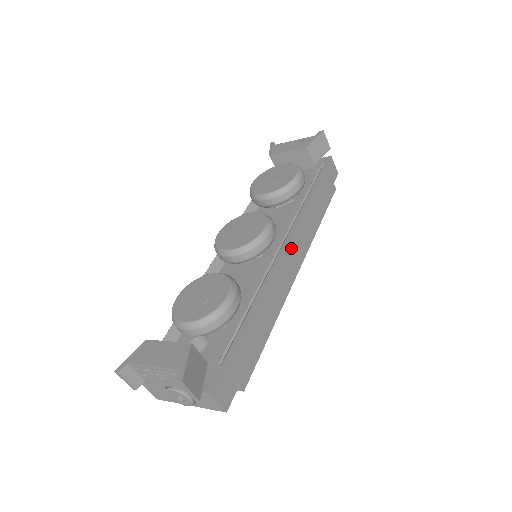
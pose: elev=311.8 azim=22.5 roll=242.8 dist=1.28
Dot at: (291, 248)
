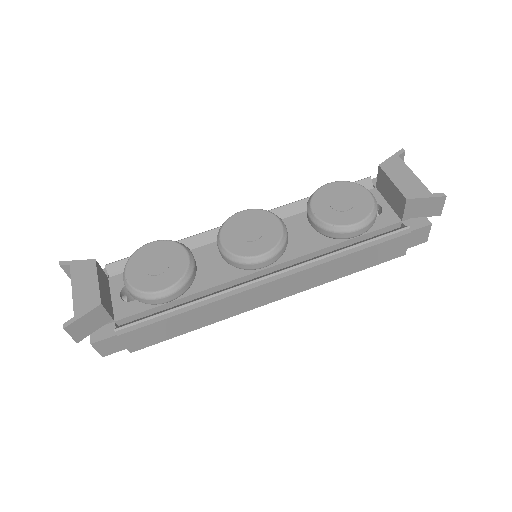
Dot at: (276, 284)
